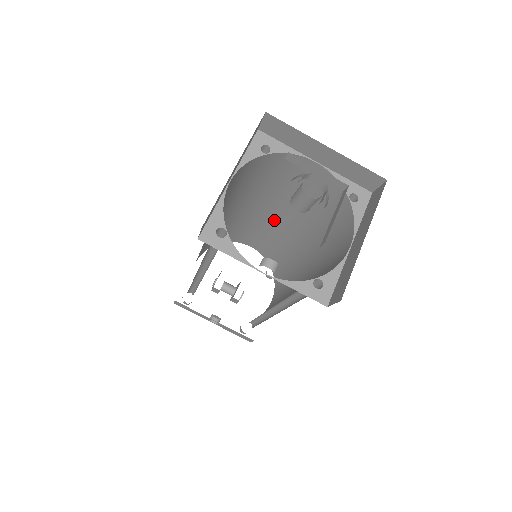
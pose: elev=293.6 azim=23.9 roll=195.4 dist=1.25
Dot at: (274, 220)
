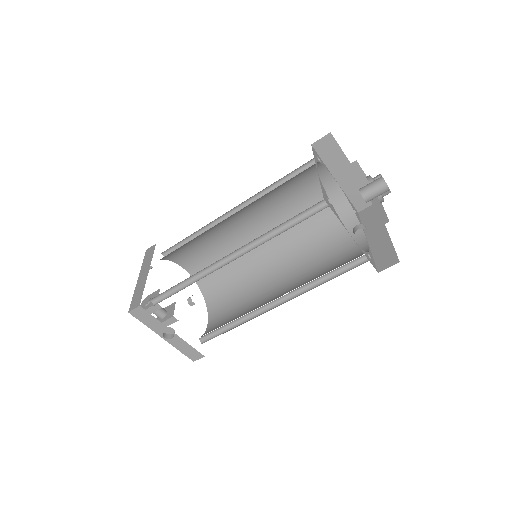
Dot at: (246, 235)
